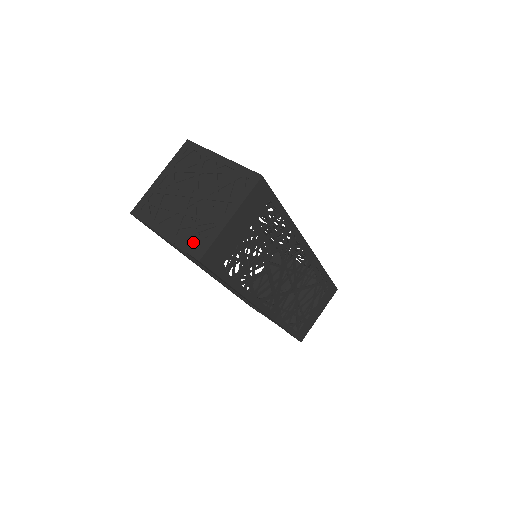
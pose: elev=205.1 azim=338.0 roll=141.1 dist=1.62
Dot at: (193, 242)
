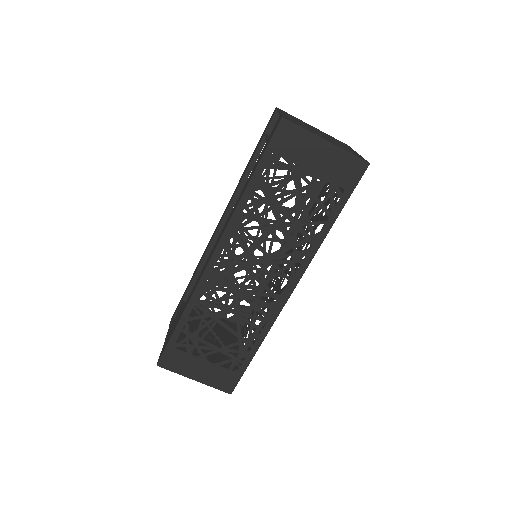
Dot at: (291, 120)
